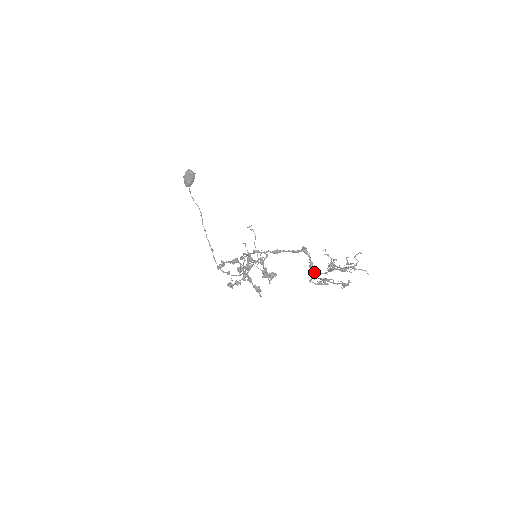
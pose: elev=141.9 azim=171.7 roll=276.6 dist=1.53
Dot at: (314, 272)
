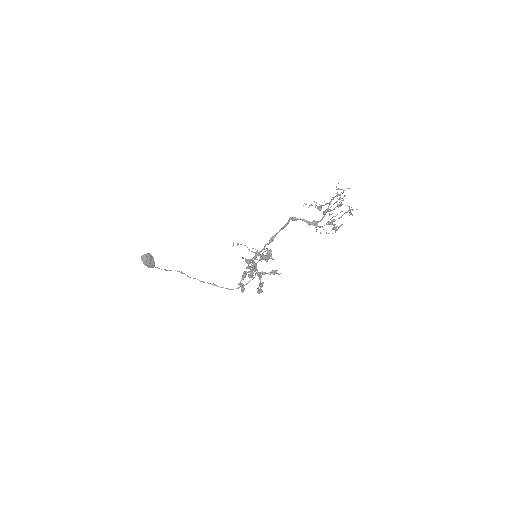
Dot at: (316, 225)
